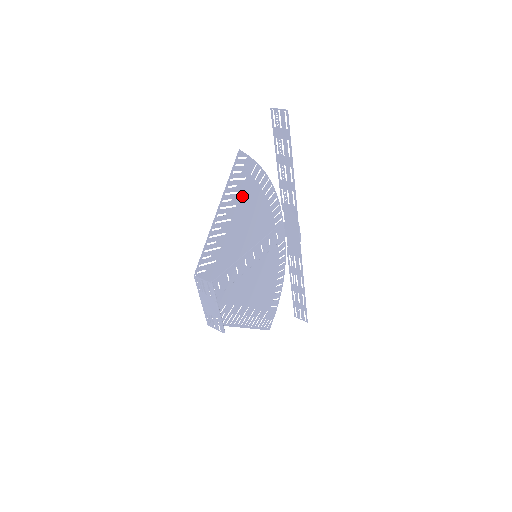
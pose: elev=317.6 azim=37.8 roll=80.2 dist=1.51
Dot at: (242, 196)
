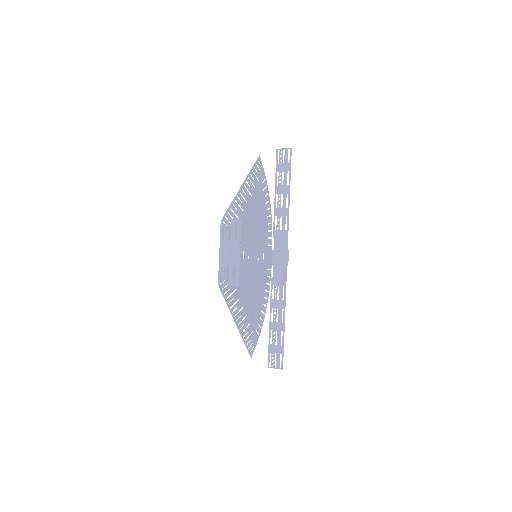
Dot at: (255, 193)
